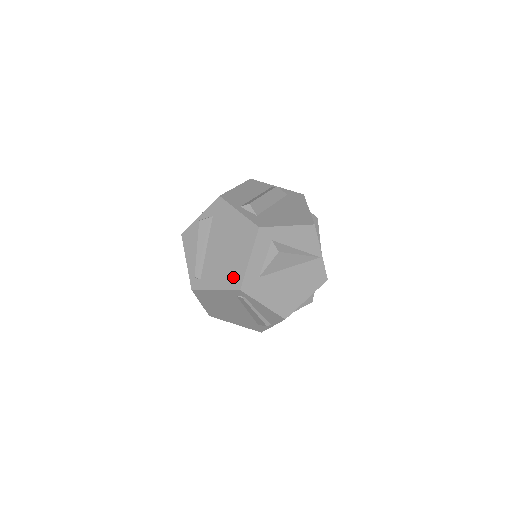
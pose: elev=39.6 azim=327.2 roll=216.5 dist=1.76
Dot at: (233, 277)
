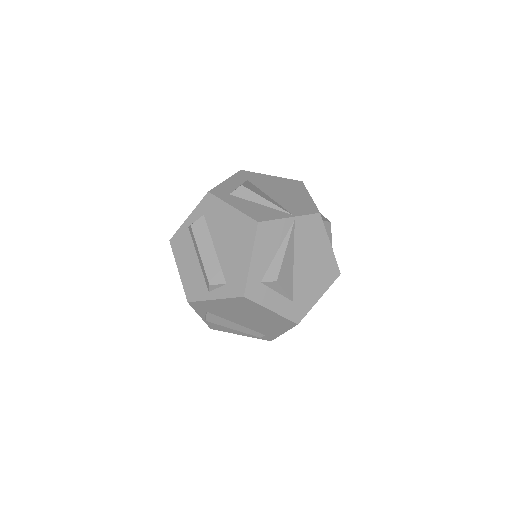
Dot at: (281, 323)
